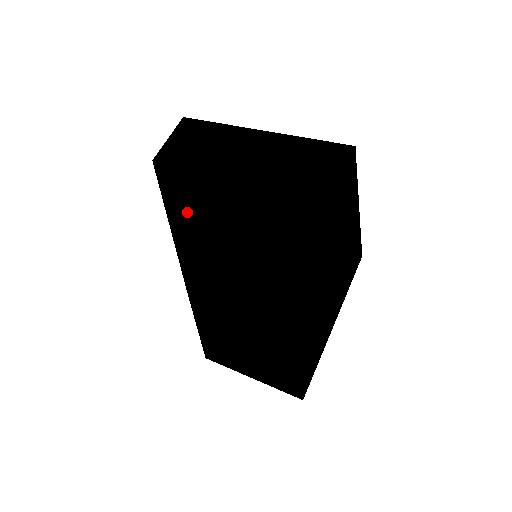
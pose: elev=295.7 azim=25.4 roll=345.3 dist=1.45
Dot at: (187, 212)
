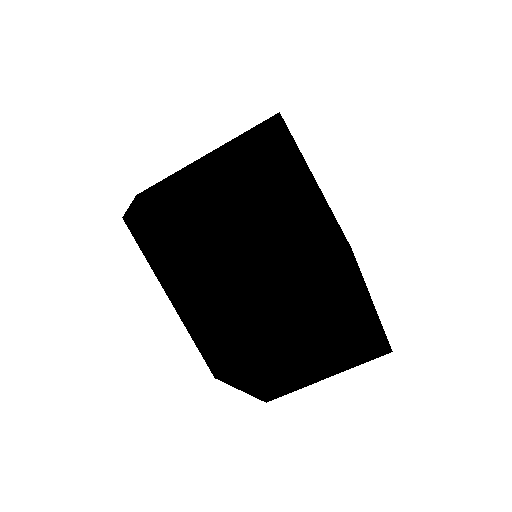
Dot at: (171, 203)
